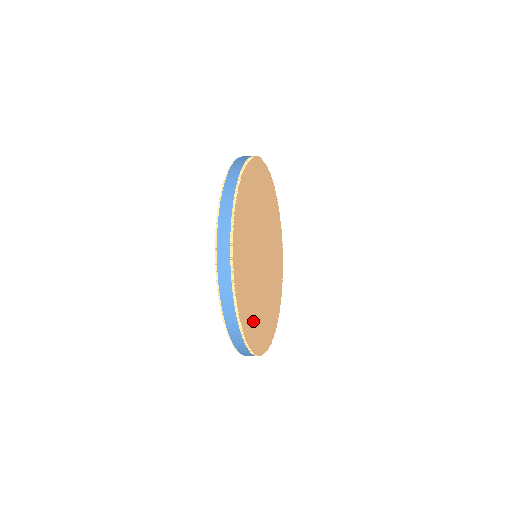
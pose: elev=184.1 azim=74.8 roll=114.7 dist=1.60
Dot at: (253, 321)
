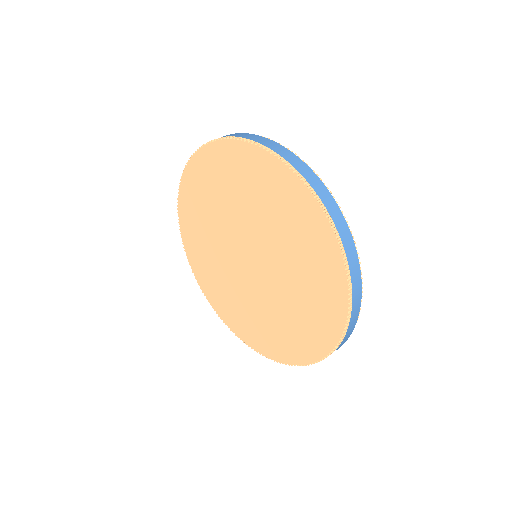
Dot at: occluded
